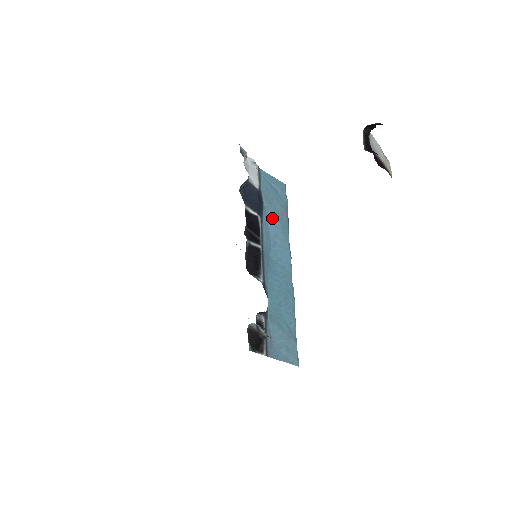
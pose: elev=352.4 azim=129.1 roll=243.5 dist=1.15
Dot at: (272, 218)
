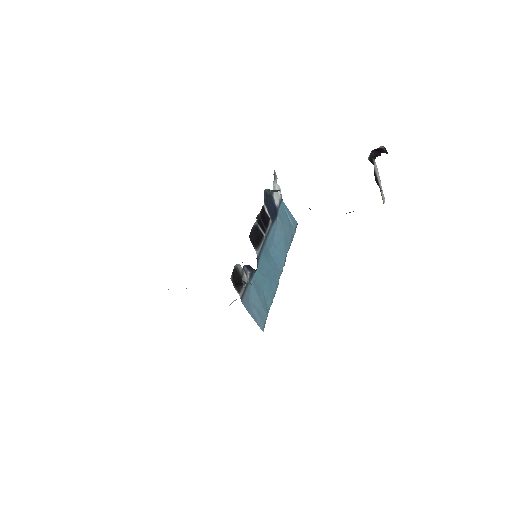
Dot at: (280, 231)
